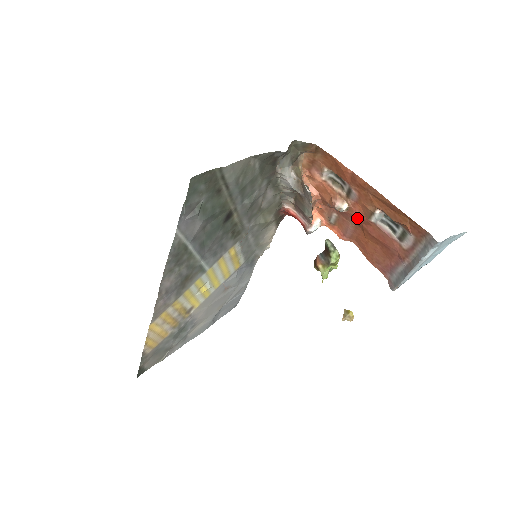
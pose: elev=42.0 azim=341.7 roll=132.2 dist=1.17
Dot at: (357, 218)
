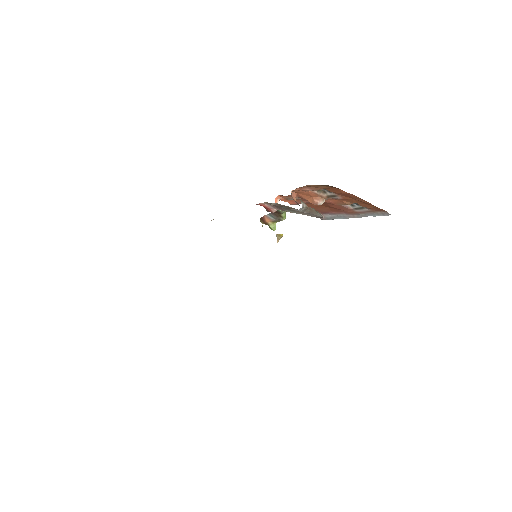
Dot at: (326, 203)
